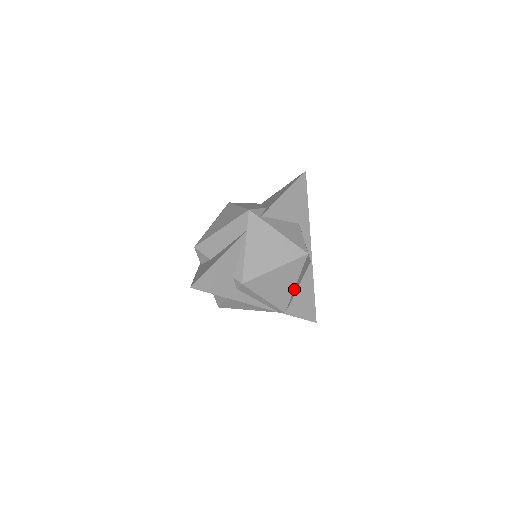
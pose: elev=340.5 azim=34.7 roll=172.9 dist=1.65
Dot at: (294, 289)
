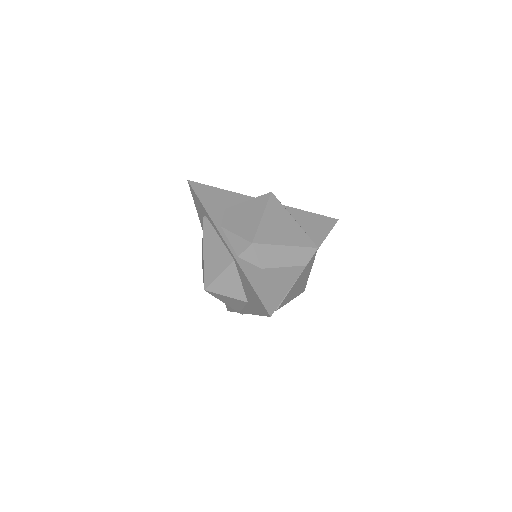
Dot at: occluded
